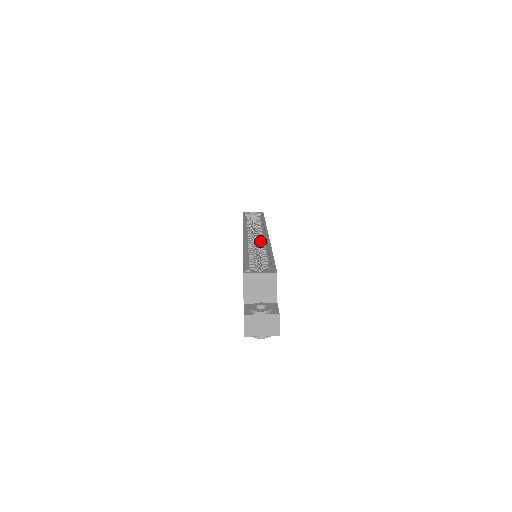
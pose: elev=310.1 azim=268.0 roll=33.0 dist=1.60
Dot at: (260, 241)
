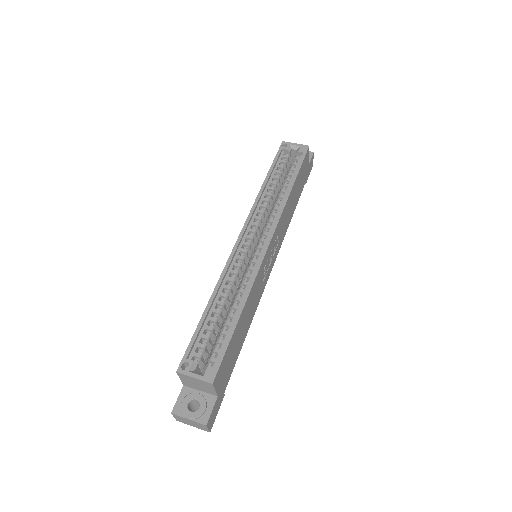
Dot at: (254, 255)
